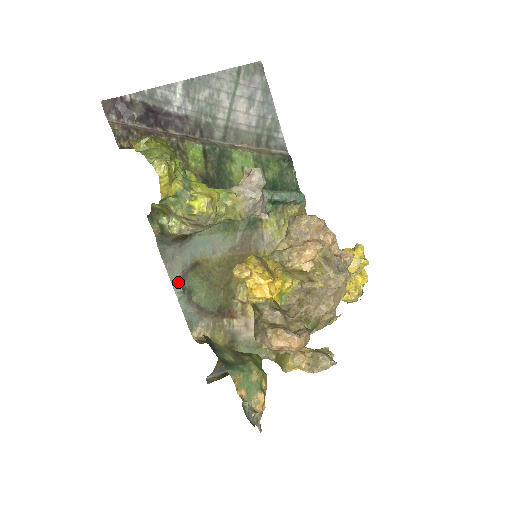
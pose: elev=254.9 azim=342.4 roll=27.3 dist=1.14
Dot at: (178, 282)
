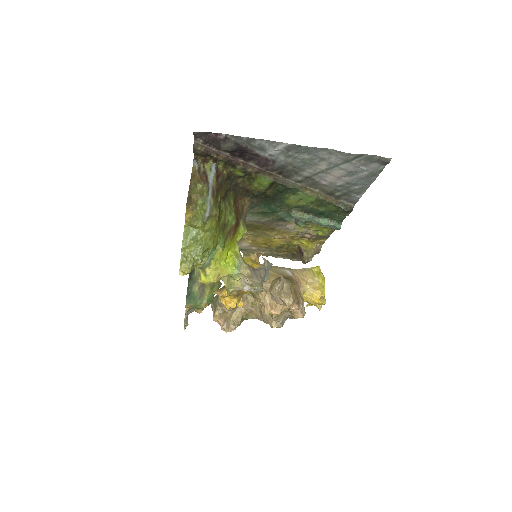
Dot at: occluded
